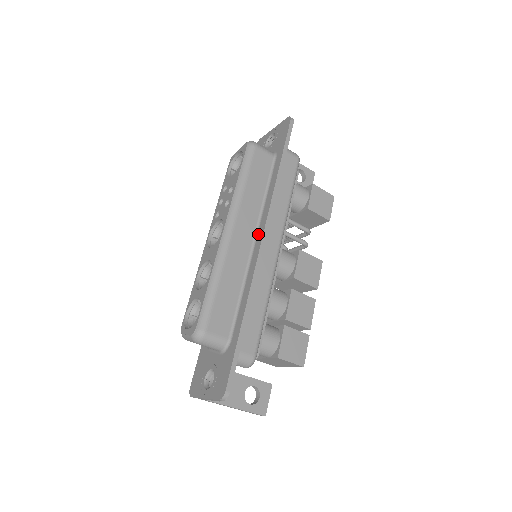
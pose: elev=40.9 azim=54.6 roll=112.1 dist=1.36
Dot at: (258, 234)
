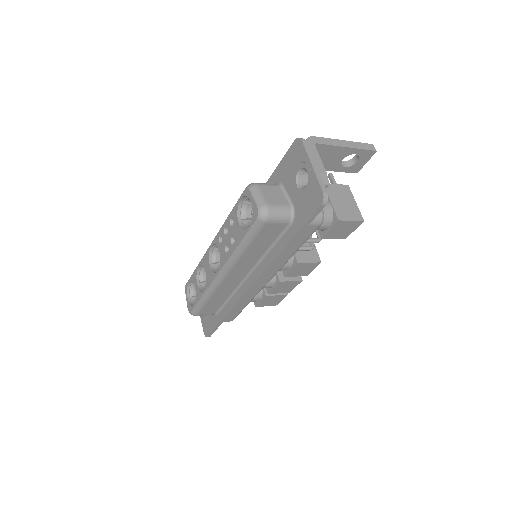
Dot at: (251, 276)
